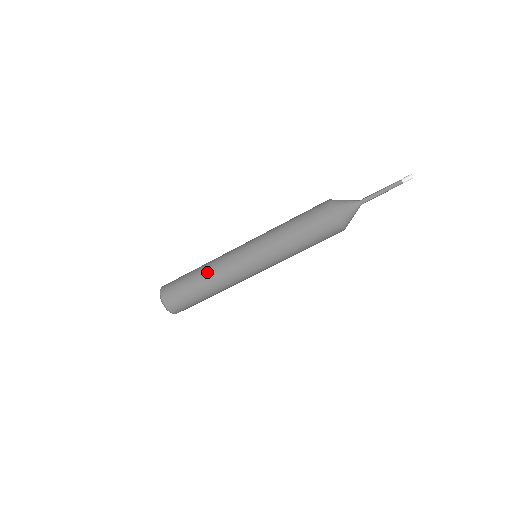
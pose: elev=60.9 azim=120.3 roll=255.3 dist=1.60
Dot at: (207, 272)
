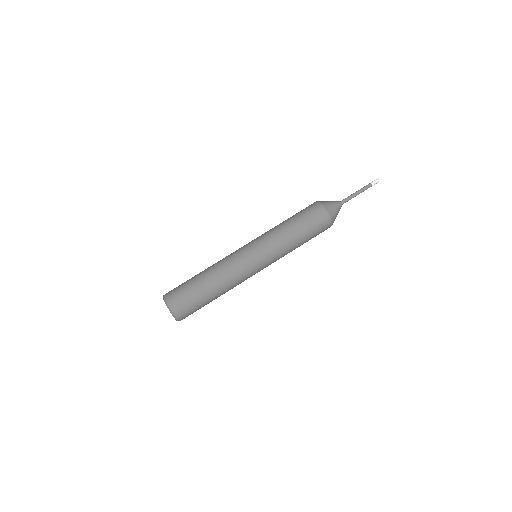
Dot at: (217, 277)
